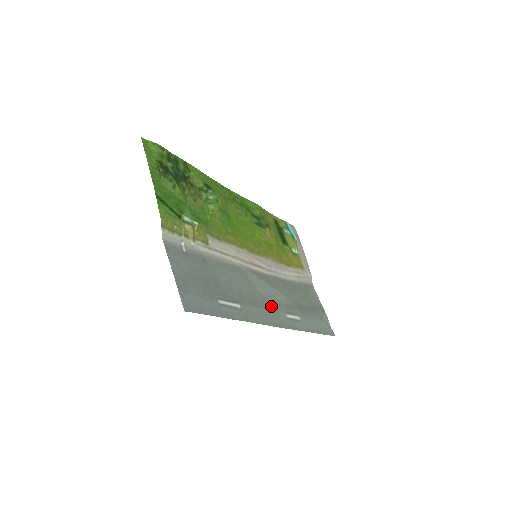
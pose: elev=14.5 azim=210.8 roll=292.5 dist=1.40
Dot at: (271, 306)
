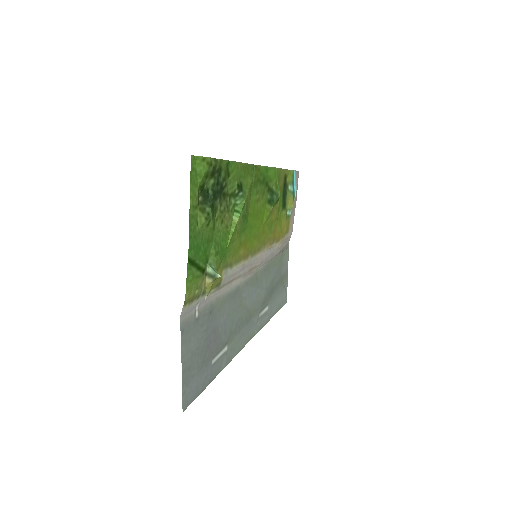
Dot at: (251, 316)
